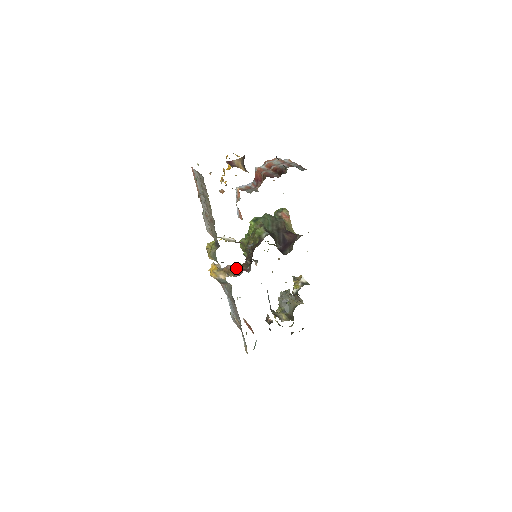
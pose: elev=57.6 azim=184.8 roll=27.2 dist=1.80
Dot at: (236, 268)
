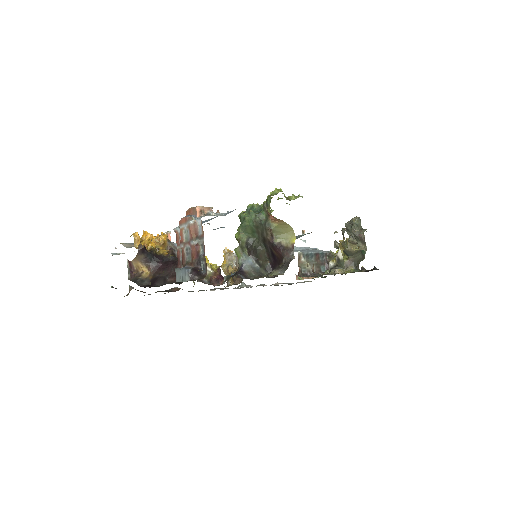
Dot at: (233, 277)
